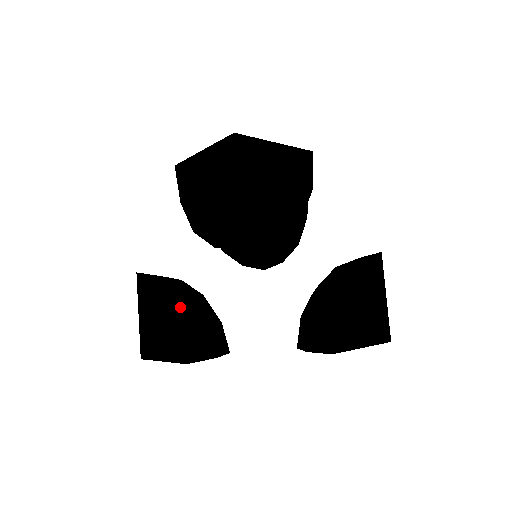
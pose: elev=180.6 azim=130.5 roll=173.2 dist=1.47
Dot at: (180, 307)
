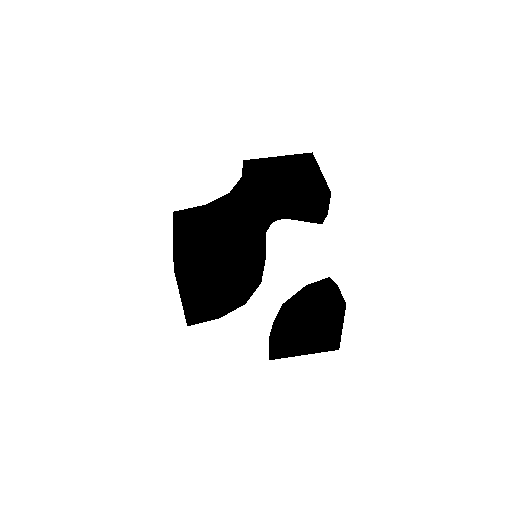
Dot at: occluded
